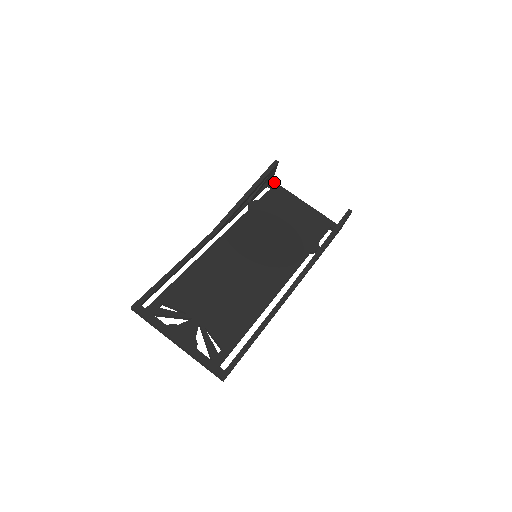
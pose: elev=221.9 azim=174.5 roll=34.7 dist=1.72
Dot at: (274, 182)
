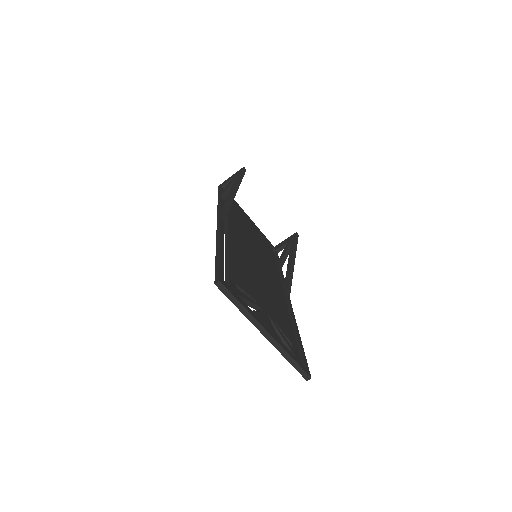
Dot at: occluded
